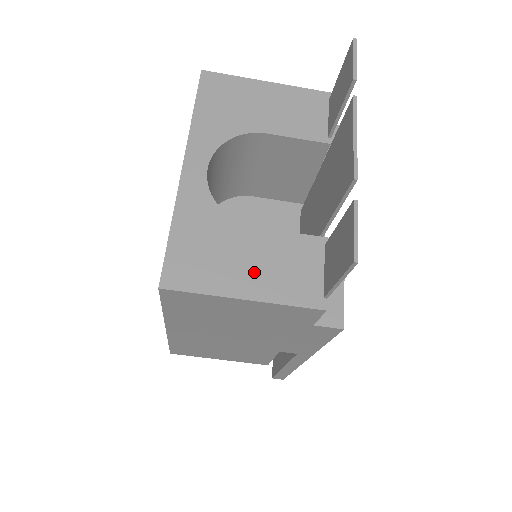
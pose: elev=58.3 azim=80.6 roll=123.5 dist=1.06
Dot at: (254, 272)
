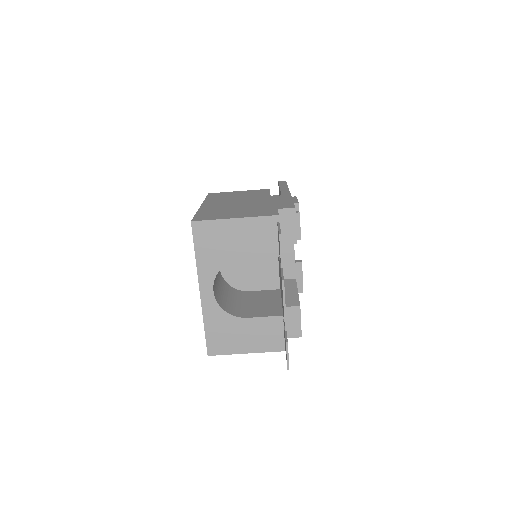
Dot at: (249, 340)
